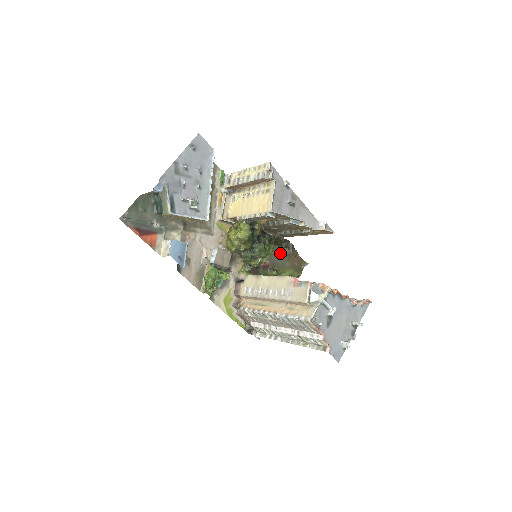
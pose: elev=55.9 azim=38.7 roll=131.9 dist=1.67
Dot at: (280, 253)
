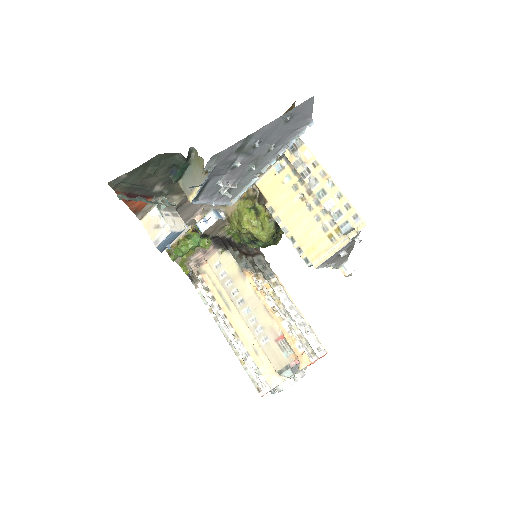
Dot at: occluded
